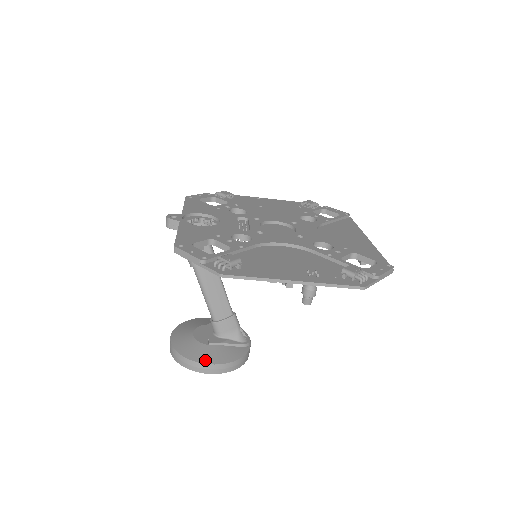
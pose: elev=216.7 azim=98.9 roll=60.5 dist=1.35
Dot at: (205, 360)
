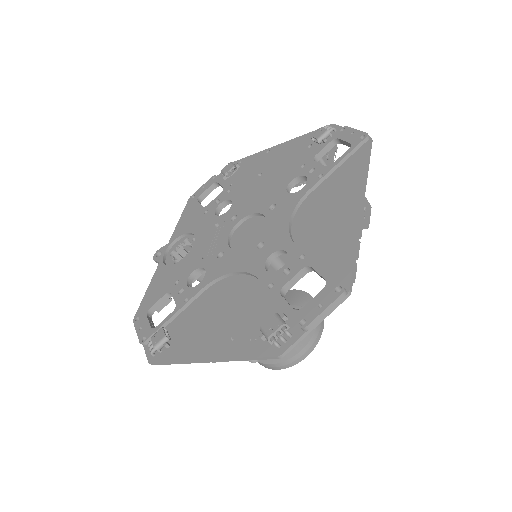
Dot at: (267, 359)
